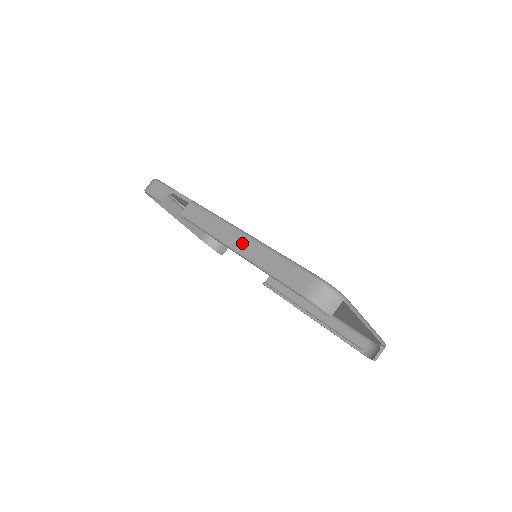
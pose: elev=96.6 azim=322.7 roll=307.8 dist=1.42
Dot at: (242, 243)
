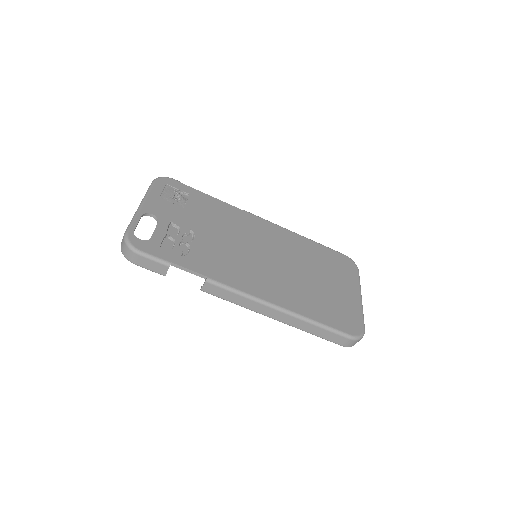
Dot at: (282, 317)
